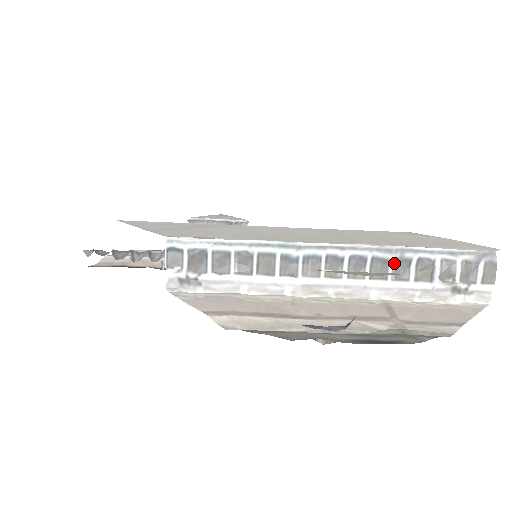
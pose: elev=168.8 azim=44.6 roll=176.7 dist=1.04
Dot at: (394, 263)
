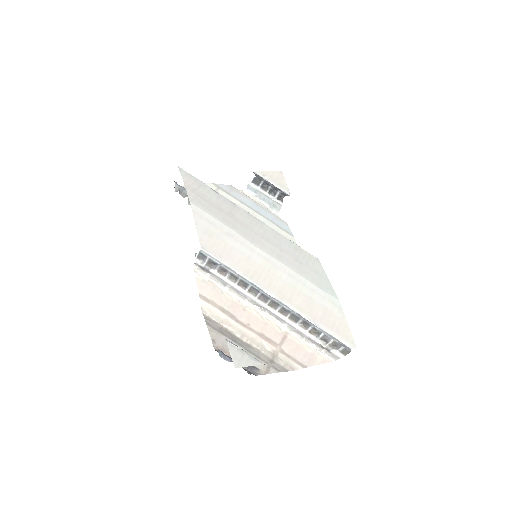
Dot at: (303, 321)
